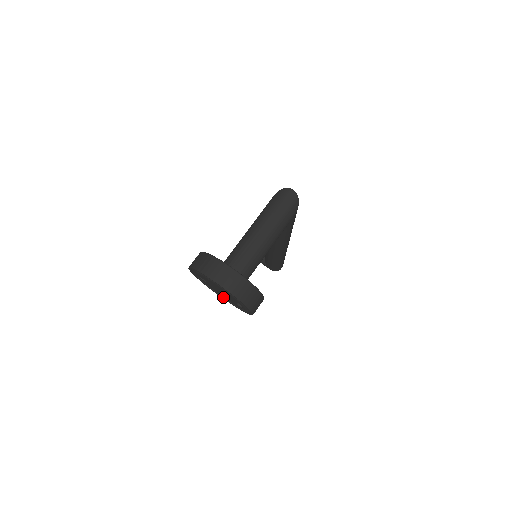
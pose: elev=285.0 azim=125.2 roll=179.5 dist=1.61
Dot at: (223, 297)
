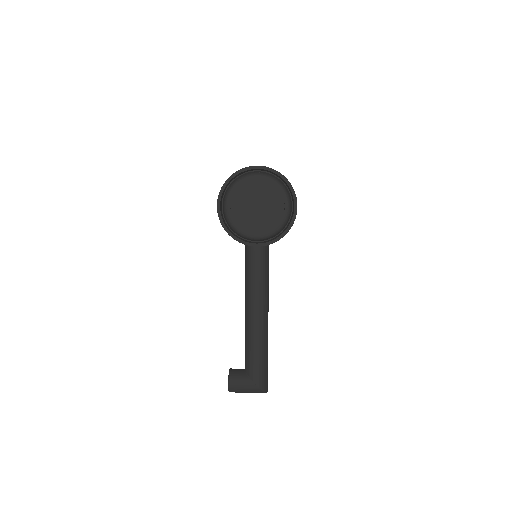
Dot at: (258, 234)
